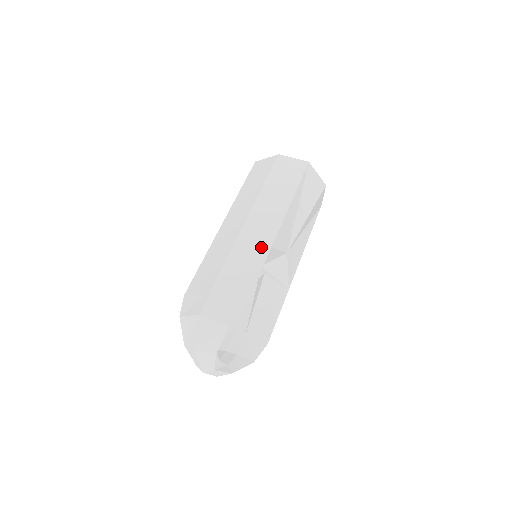
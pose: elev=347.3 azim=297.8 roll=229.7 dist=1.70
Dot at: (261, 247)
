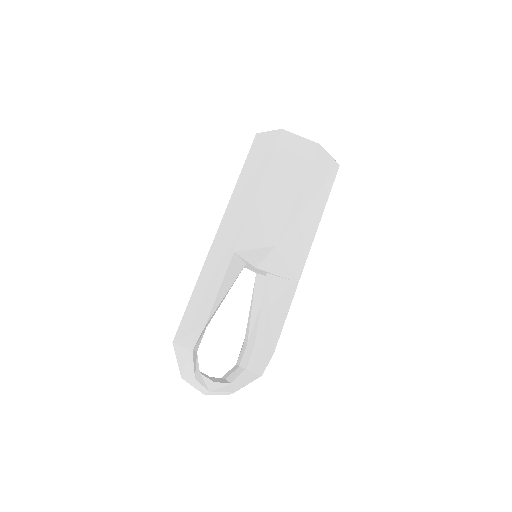
Dot at: (226, 254)
